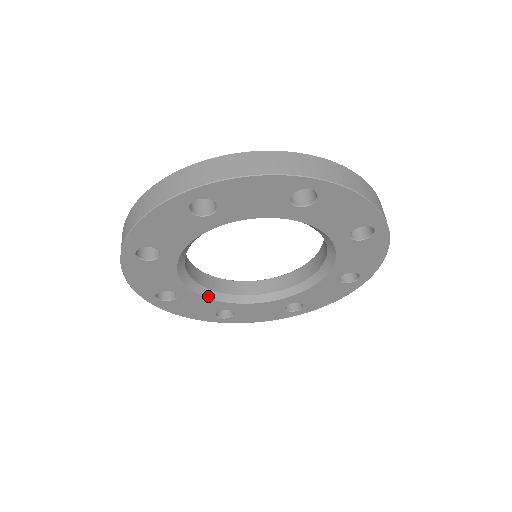
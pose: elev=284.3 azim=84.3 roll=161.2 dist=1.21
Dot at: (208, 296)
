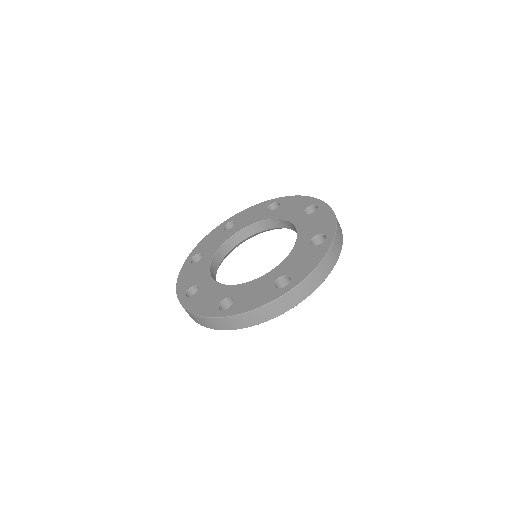
Dot at: occluded
